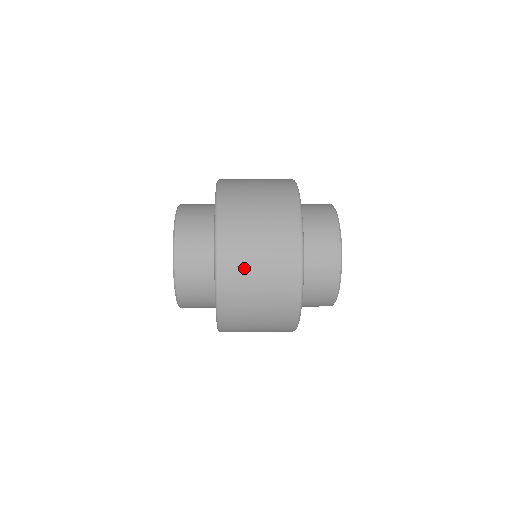
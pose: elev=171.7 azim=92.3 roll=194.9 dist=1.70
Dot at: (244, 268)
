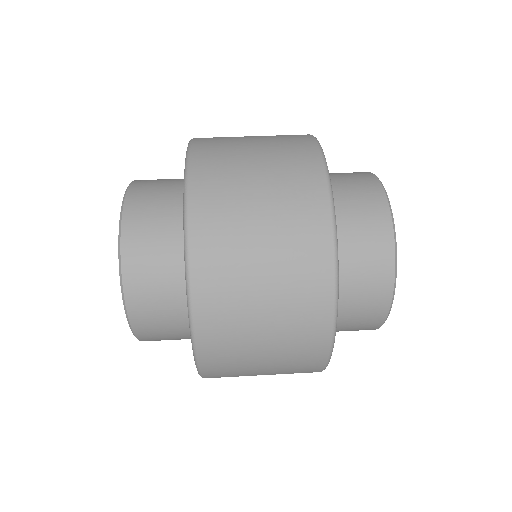
Dot at: (241, 371)
